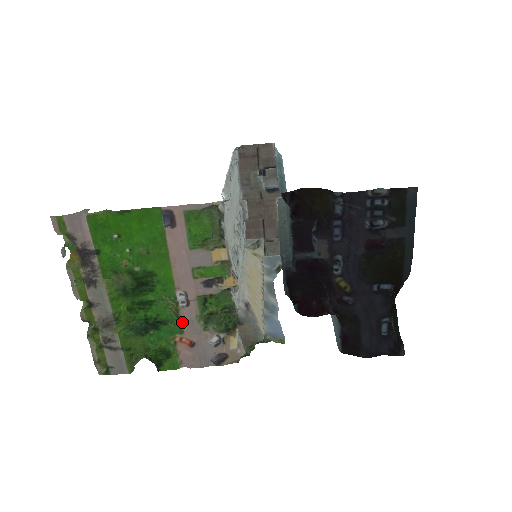
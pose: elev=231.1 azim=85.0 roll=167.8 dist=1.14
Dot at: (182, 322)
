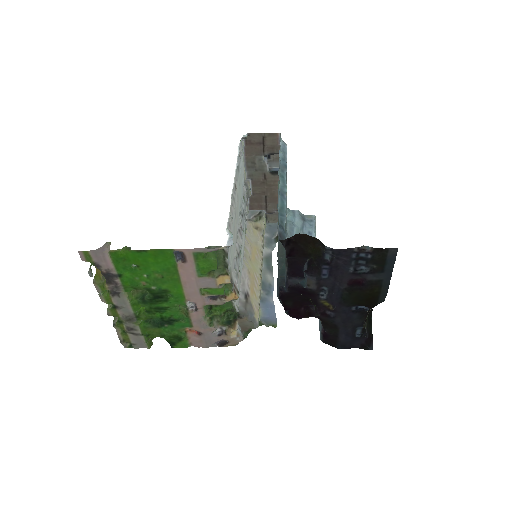
Dot at: (191, 320)
